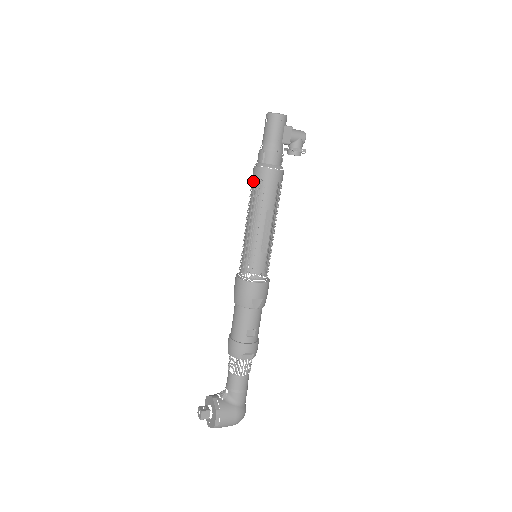
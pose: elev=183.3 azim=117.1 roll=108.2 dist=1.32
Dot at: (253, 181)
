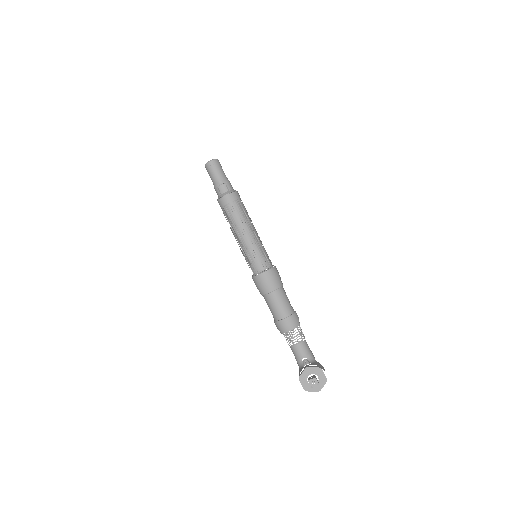
Dot at: (224, 209)
